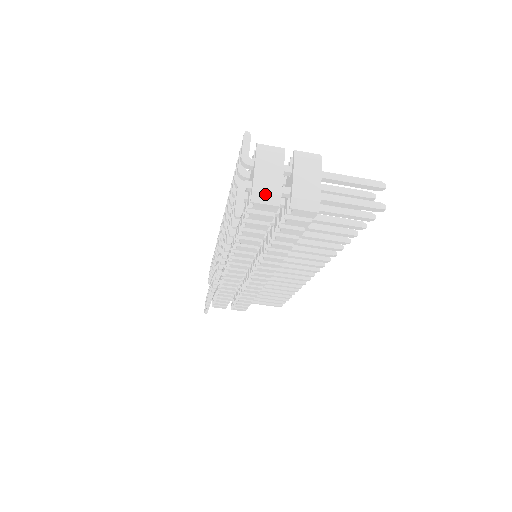
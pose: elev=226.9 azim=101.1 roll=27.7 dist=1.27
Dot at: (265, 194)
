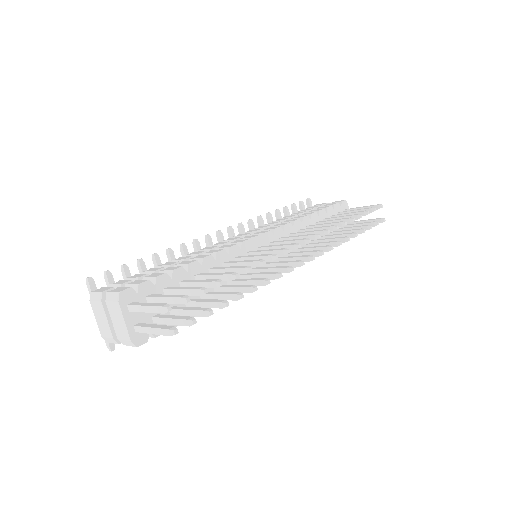
Dot at: (107, 338)
